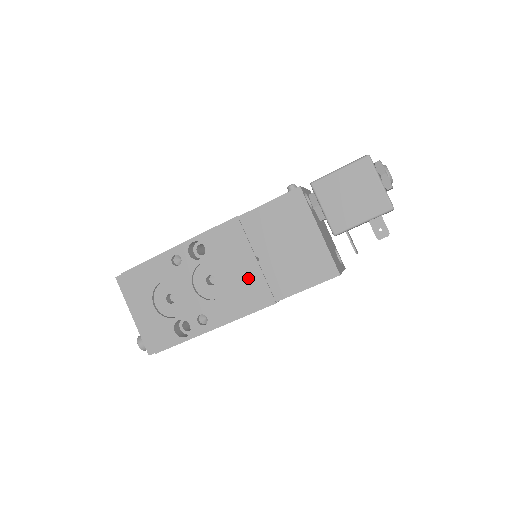
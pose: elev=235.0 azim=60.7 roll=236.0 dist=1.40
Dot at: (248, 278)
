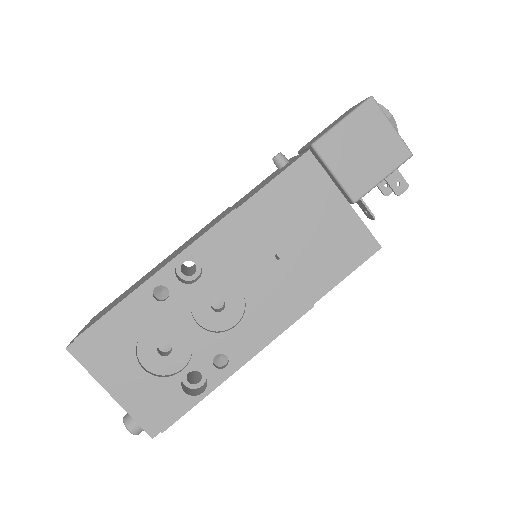
Dot at: (270, 286)
